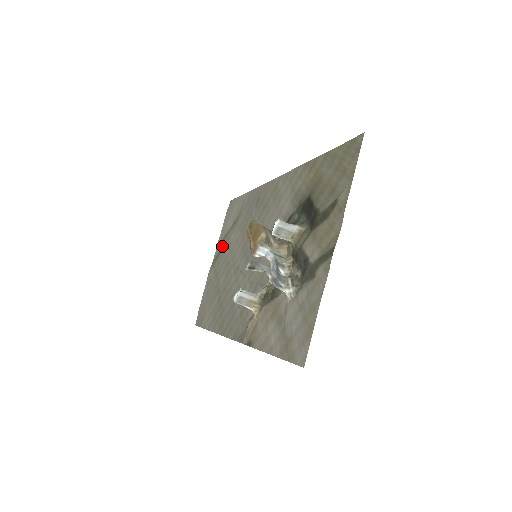
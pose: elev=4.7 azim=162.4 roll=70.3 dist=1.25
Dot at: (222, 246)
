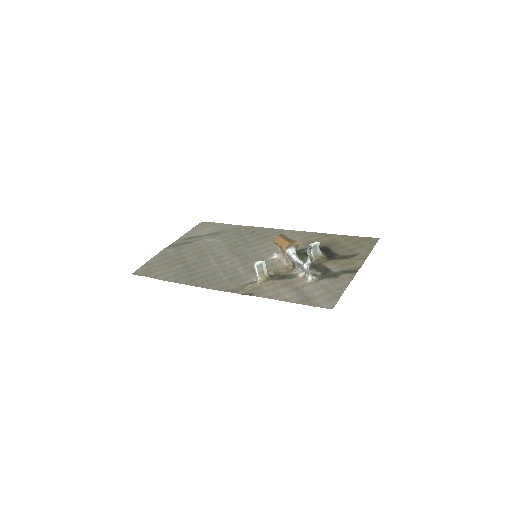
Dot at: (190, 241)
